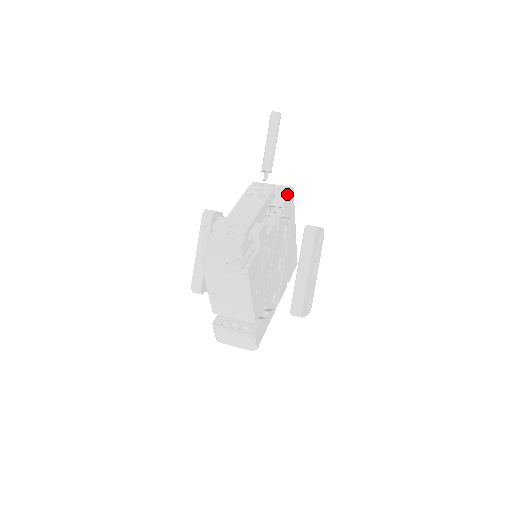
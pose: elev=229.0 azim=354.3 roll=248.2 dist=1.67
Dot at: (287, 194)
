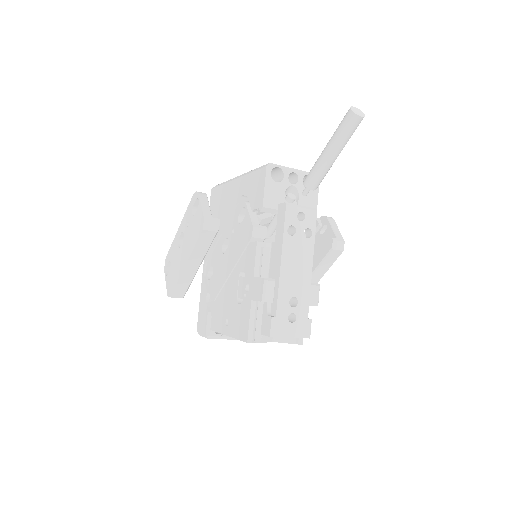
Dot at: (316, 196)
